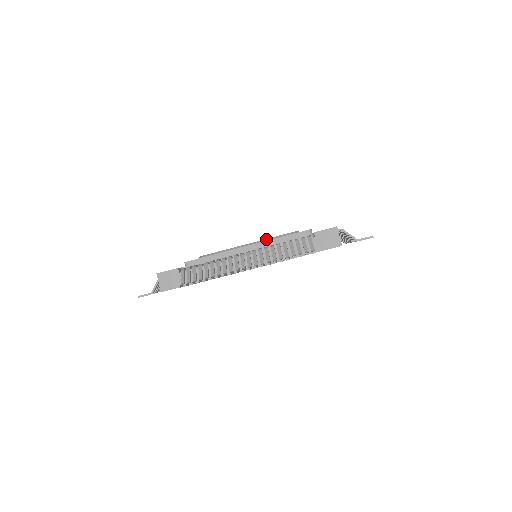
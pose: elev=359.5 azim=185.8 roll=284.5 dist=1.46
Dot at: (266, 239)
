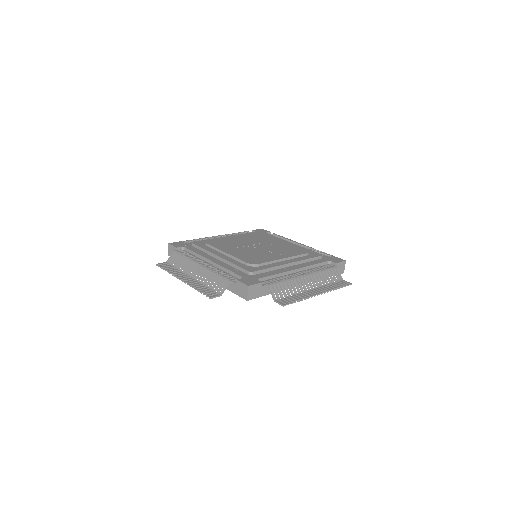
Dot at: (294, 256)
